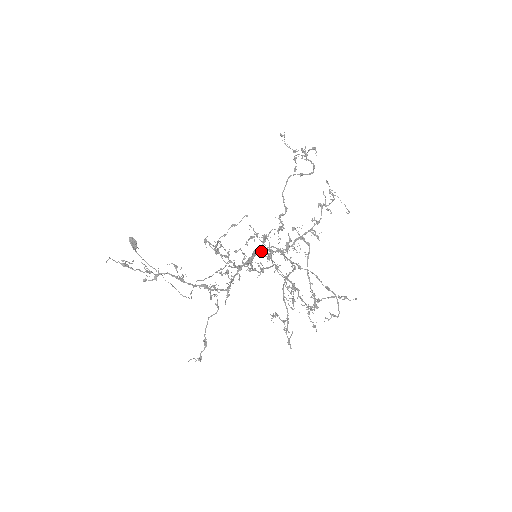
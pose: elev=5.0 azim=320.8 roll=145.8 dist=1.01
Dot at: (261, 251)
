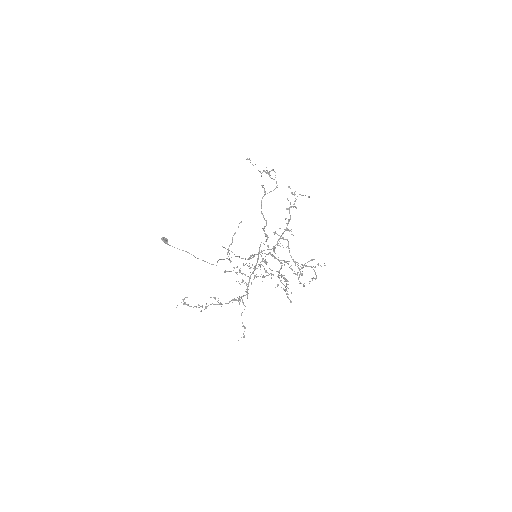
Dot at: occluded
